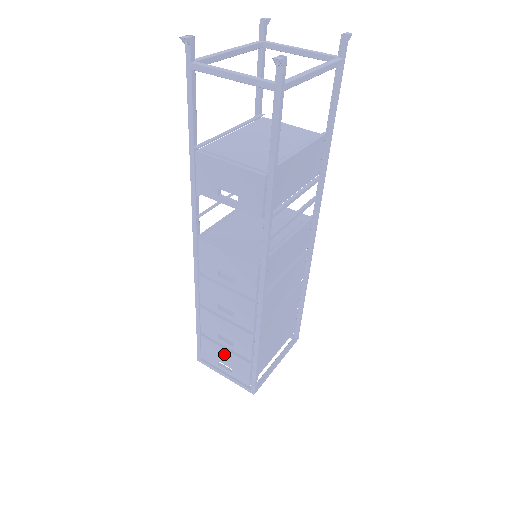
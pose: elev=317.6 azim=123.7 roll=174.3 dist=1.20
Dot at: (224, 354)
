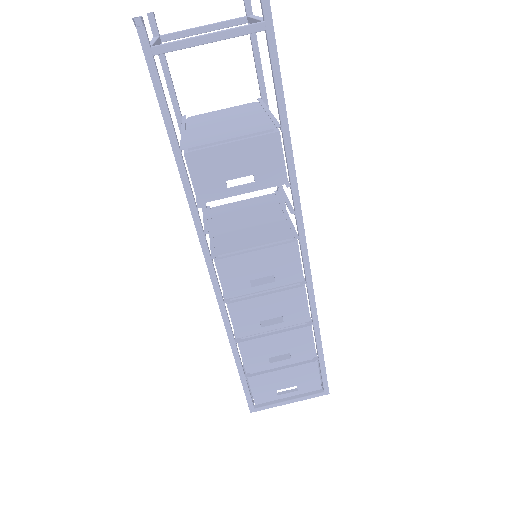
Dot at: (282, 376)
